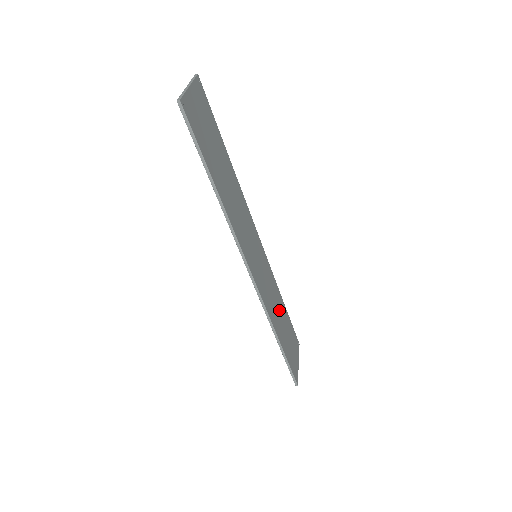
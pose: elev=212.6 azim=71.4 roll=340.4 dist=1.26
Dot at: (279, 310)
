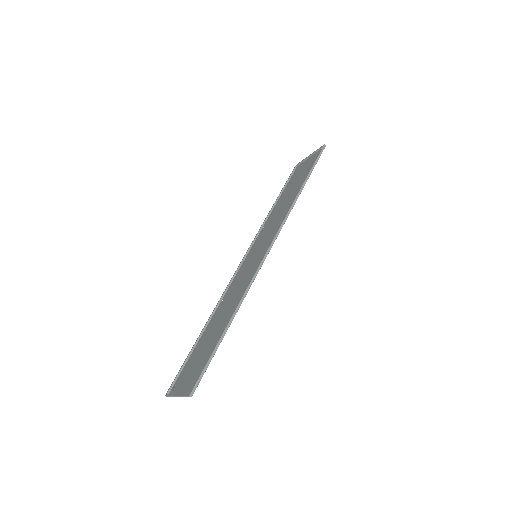
Dot at: (219, 319)
